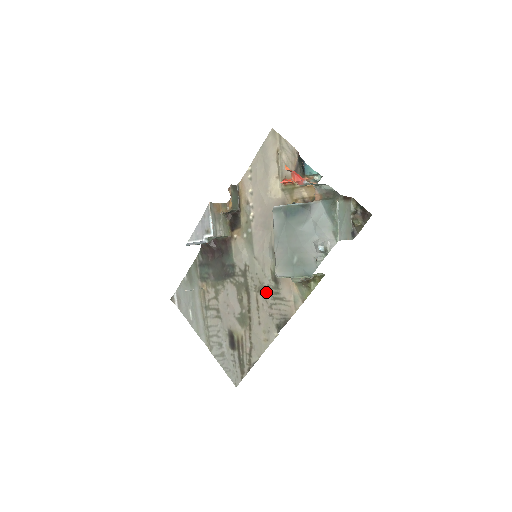
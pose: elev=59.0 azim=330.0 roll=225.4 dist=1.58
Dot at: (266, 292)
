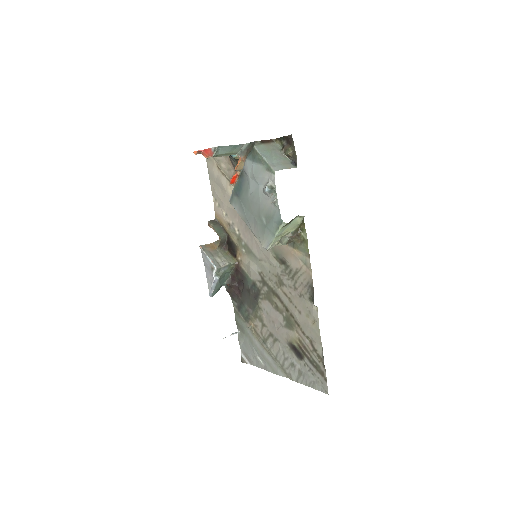
Dot at: (284, 279)
